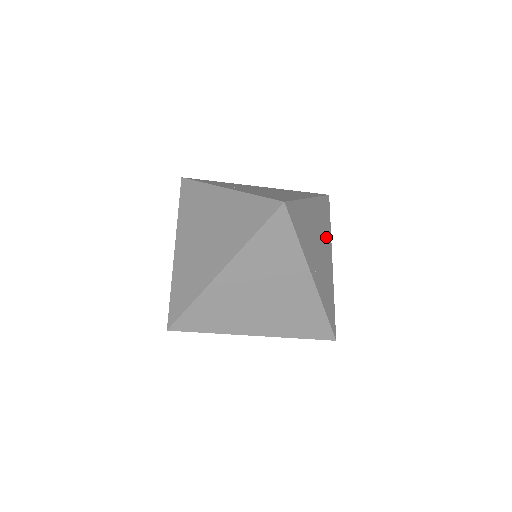
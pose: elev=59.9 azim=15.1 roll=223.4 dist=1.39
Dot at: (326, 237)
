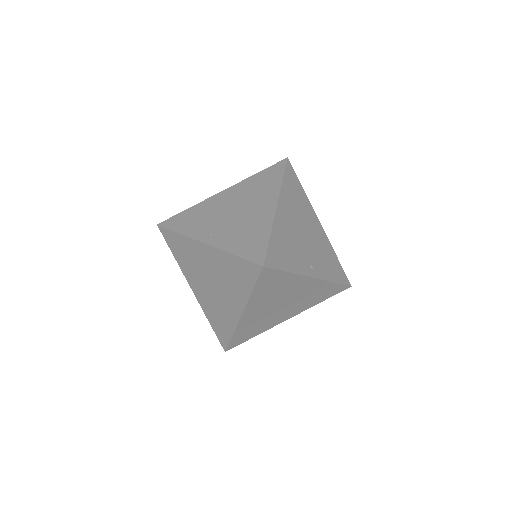
Dot at: (305, 210)
